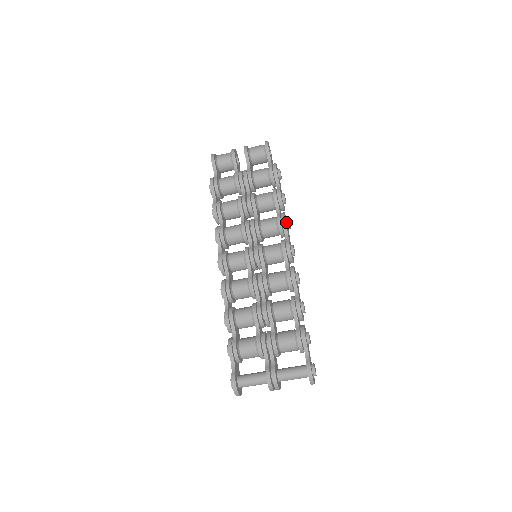
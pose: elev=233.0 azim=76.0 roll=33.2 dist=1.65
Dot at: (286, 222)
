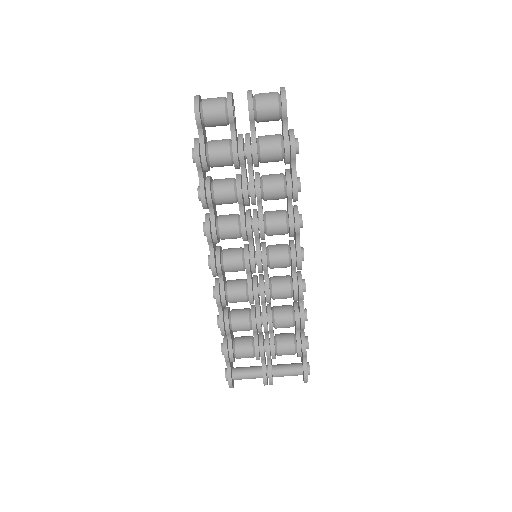
Dot at: occluded
